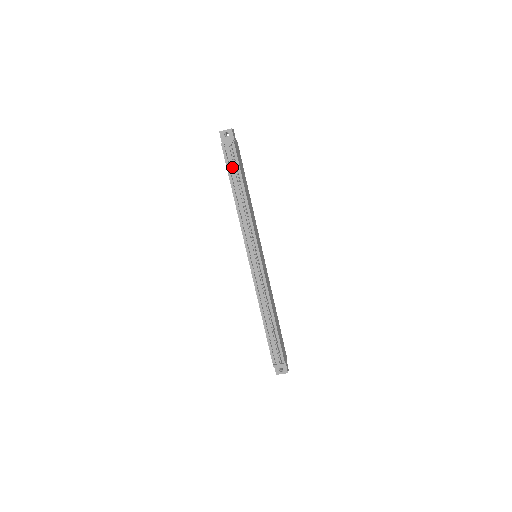
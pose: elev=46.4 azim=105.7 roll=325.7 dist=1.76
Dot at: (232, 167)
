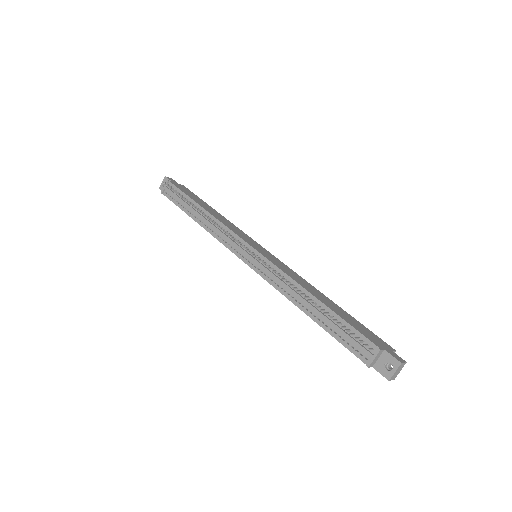
Dot at: (178, 199)
